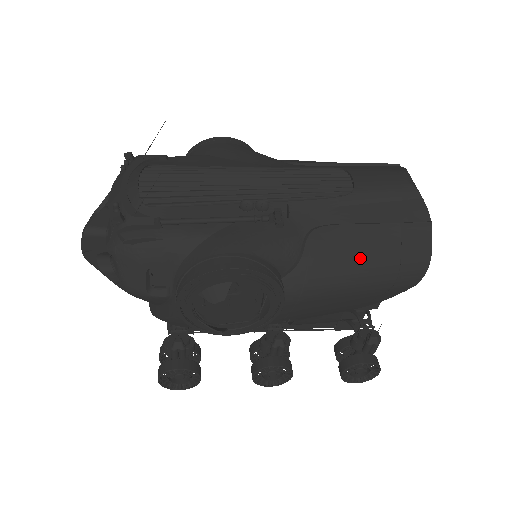
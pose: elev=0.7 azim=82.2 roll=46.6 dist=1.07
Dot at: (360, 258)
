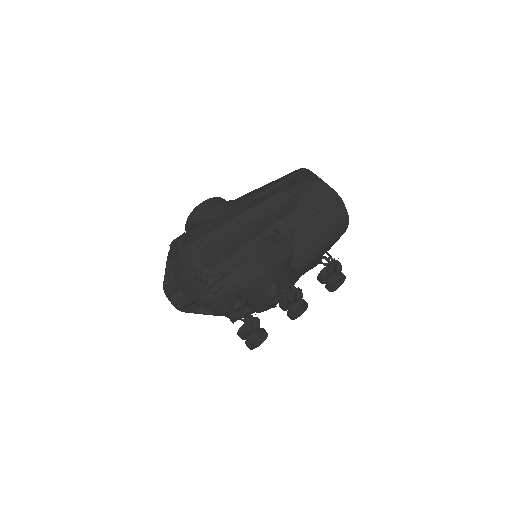
Dot at: (320, 234)
